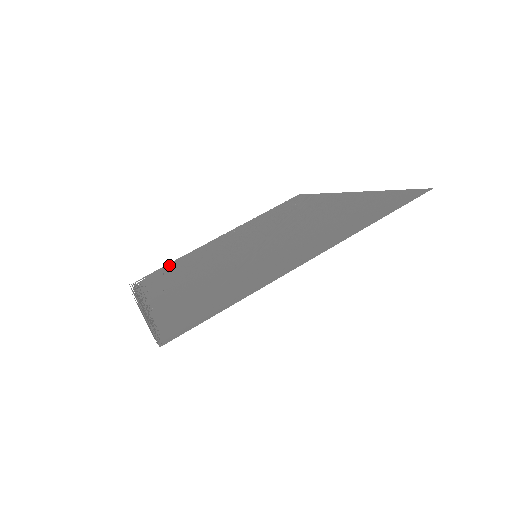
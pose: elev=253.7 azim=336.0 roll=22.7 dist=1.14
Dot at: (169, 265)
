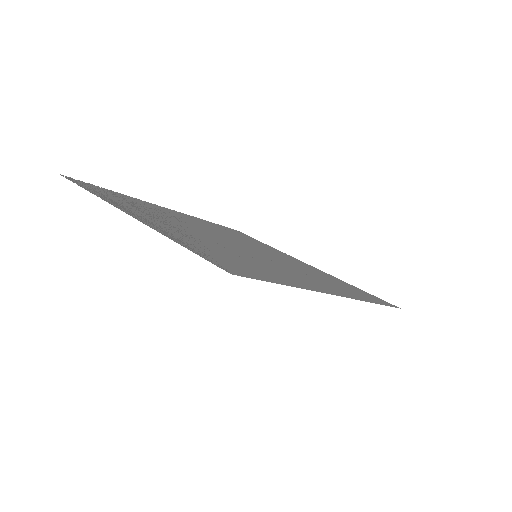
Dot at: (116, 193)
